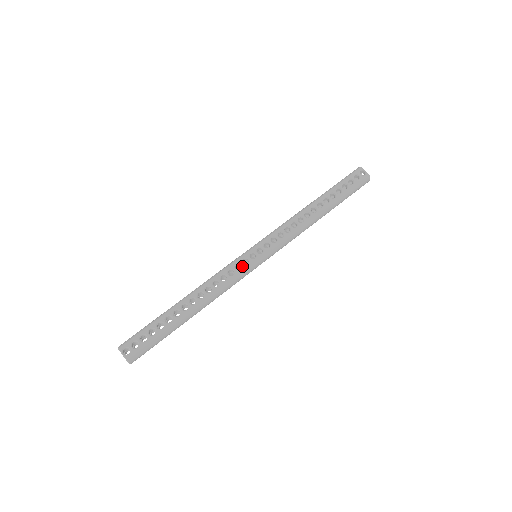
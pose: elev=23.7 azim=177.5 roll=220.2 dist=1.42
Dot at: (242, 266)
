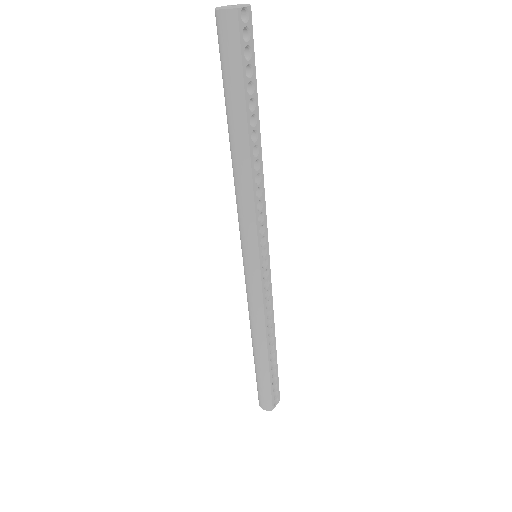
Dot at: (268, 280)
